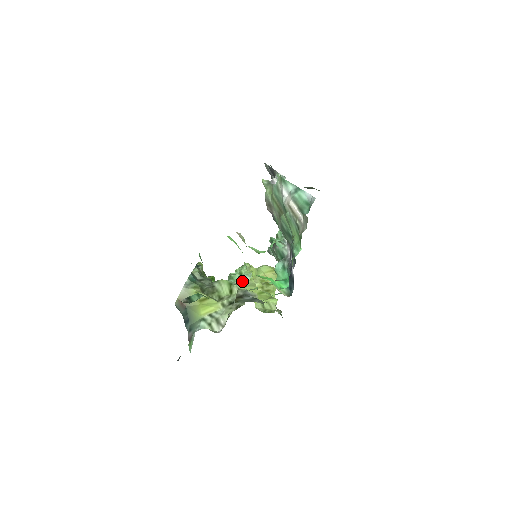
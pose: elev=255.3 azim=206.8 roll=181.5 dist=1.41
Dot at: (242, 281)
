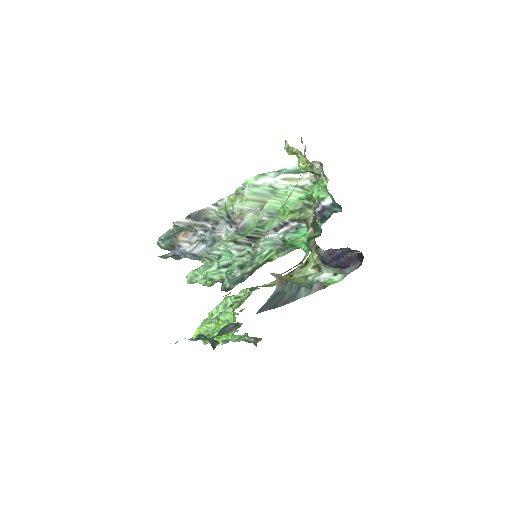
Dot at: occluded
